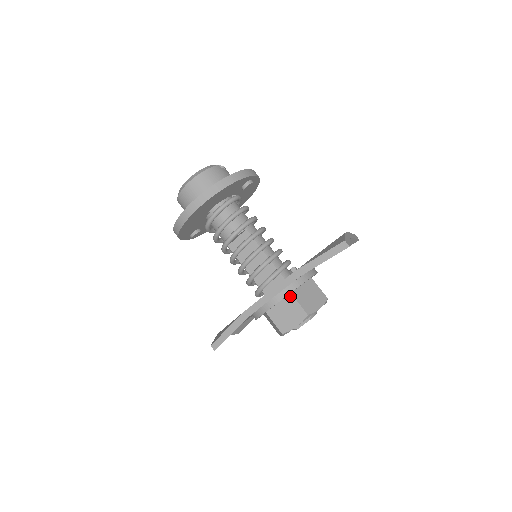
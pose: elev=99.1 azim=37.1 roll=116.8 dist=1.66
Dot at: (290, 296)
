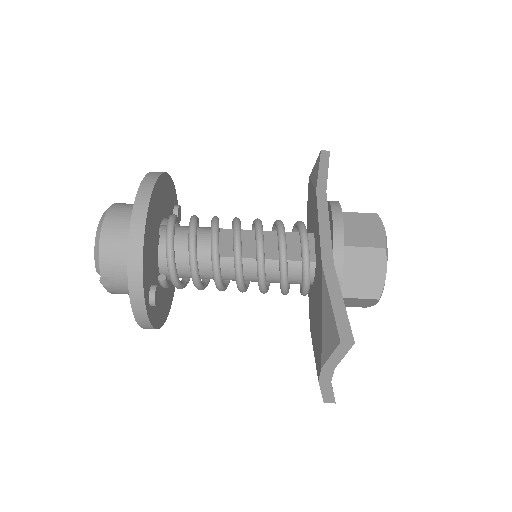
Dot at: occluded
